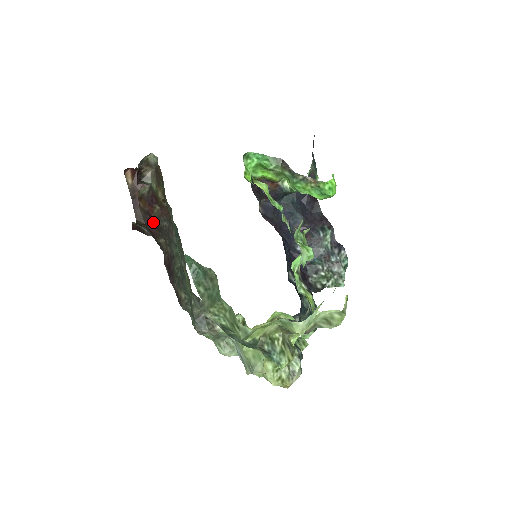
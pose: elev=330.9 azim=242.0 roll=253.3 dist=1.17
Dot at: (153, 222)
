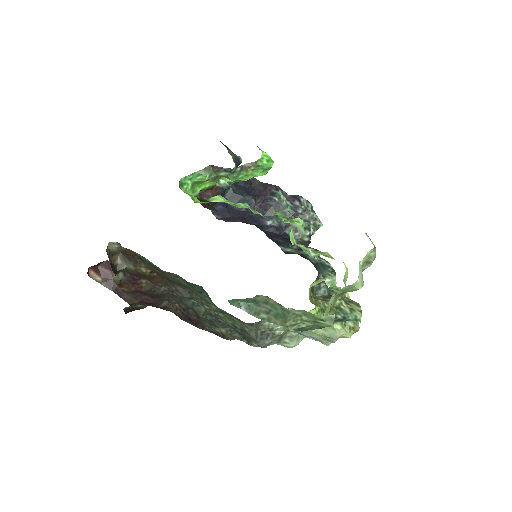
Dot at: (146, 295)
